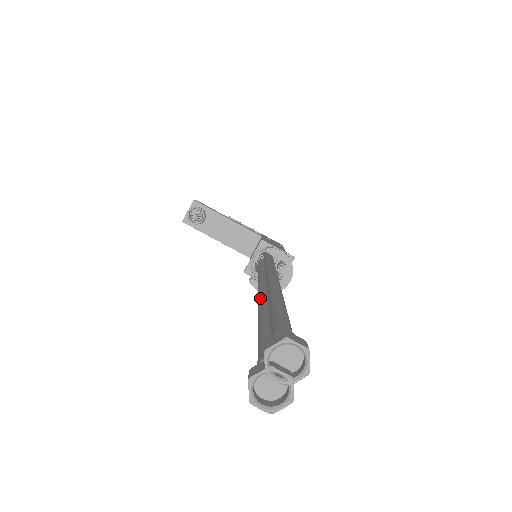
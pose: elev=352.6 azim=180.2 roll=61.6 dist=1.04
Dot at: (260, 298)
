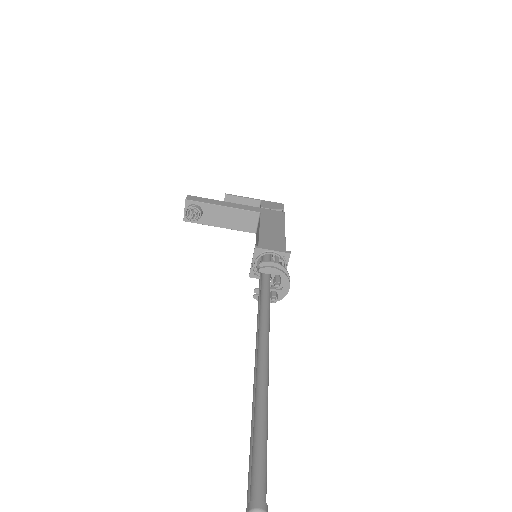
Dot at: (254, 371)
